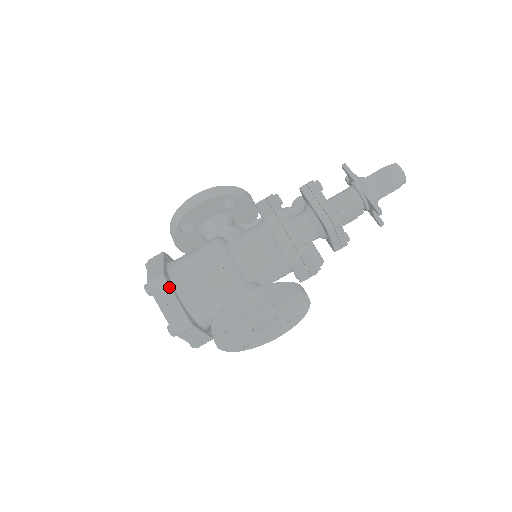
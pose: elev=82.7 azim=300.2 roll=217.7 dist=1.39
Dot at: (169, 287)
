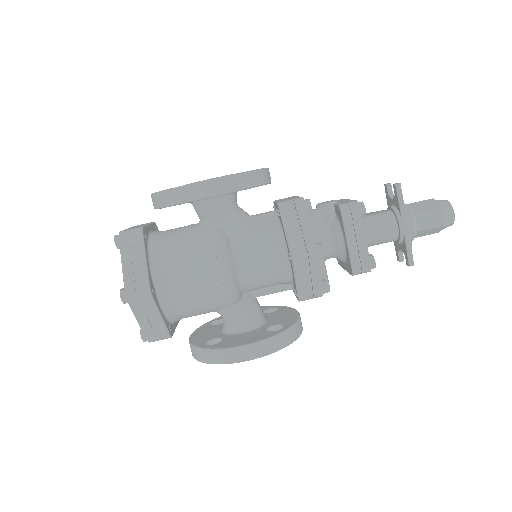
Dot at: (154, 304)
